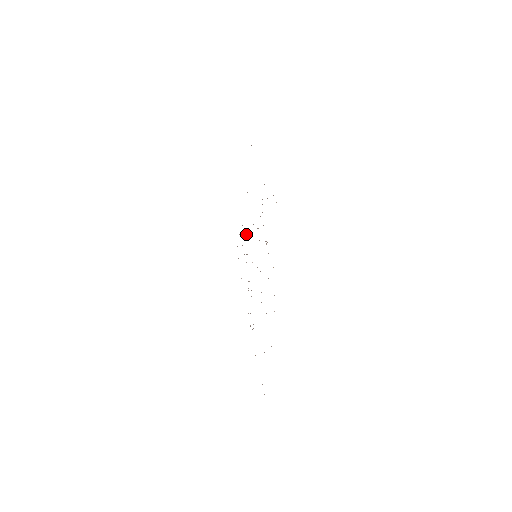
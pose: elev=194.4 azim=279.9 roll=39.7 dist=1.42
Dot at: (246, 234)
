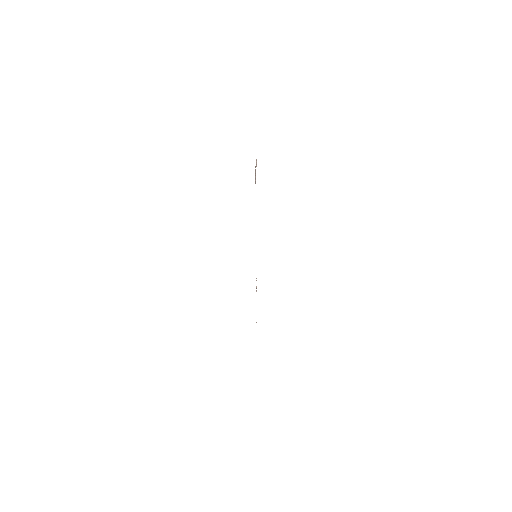
Dot at: occluded
